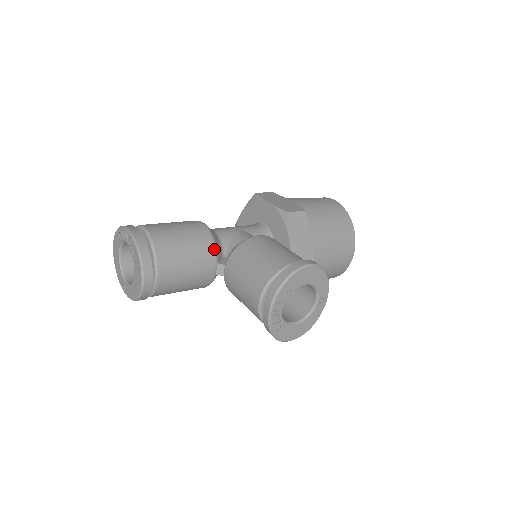
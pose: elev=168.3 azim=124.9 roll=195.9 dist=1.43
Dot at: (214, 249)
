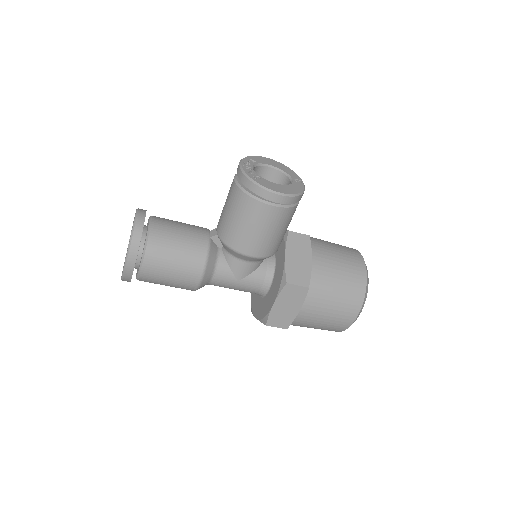
Dot at: (206, 228)
